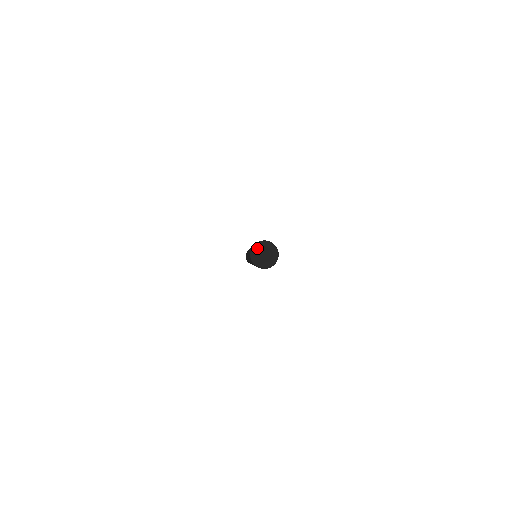
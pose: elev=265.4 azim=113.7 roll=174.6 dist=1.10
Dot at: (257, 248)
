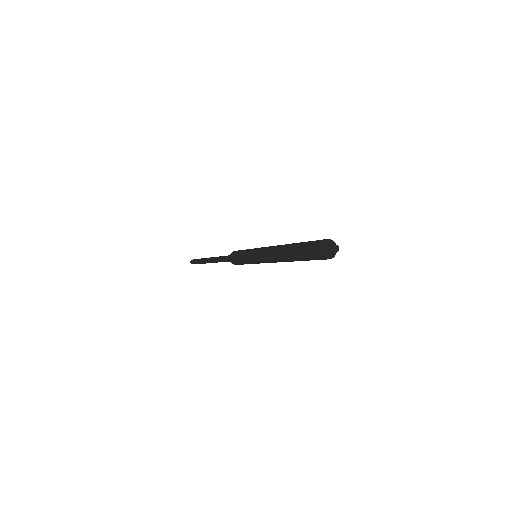
Dot at: (330, 242)
